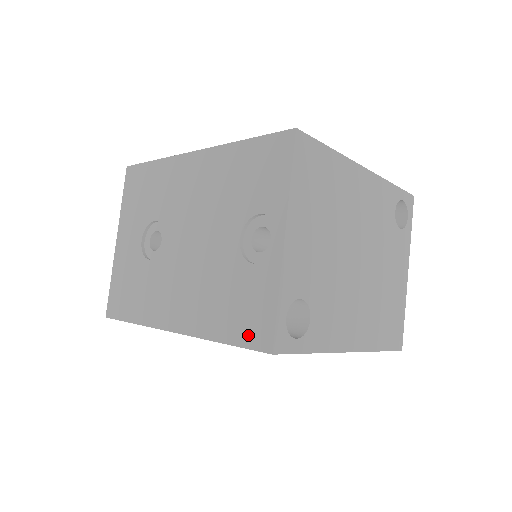
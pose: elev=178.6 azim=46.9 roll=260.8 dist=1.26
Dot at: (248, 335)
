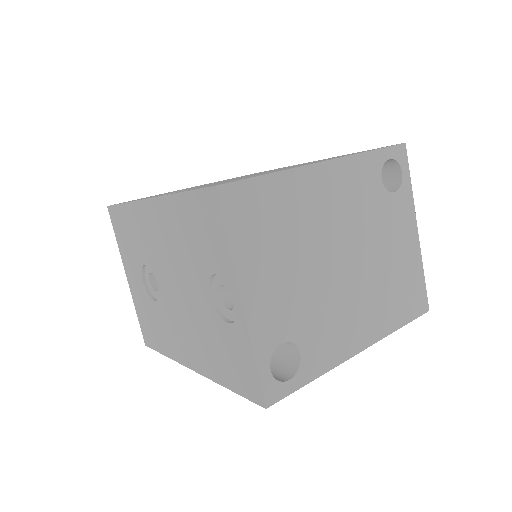
Dot at: (244, 387)
